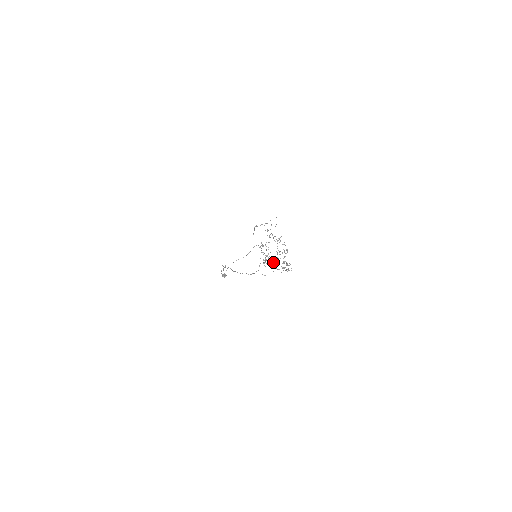
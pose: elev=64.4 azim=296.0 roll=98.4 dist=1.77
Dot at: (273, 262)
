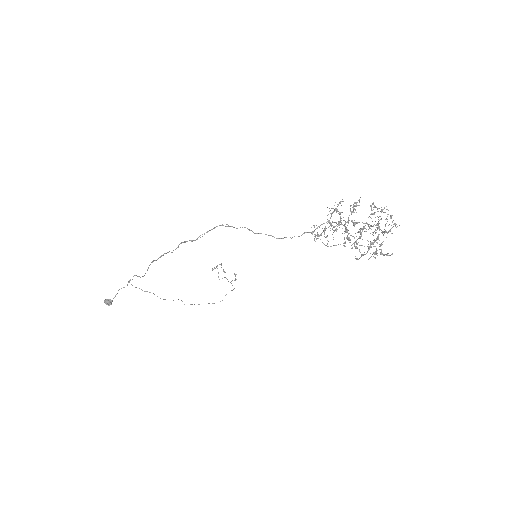
Dot at: (347, 235)
